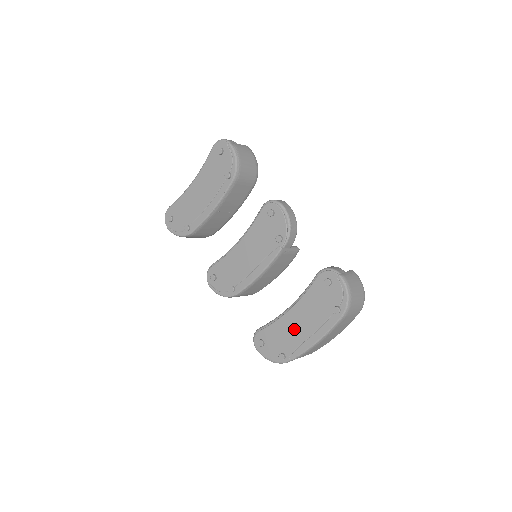
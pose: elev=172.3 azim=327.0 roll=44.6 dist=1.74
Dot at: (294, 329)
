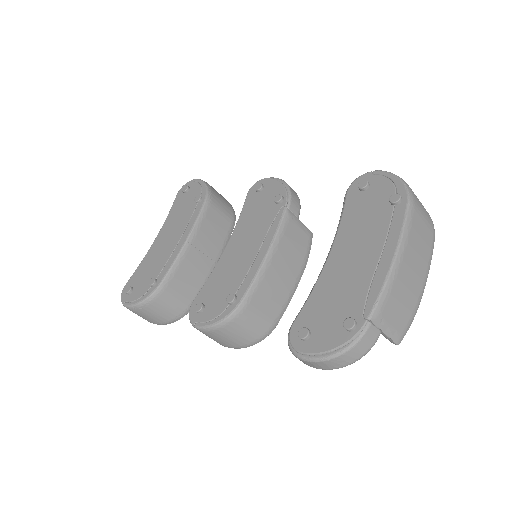
Dot at: (348, 272)
